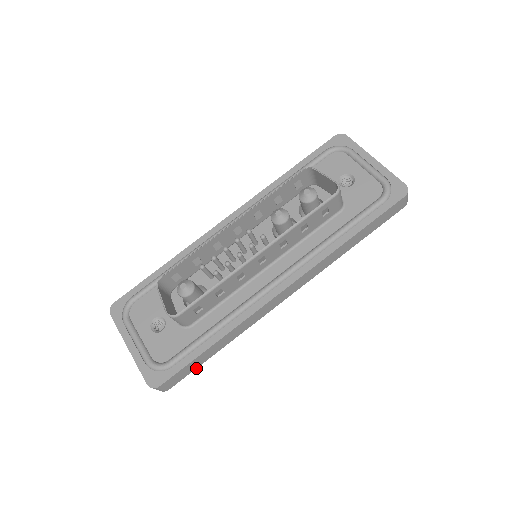
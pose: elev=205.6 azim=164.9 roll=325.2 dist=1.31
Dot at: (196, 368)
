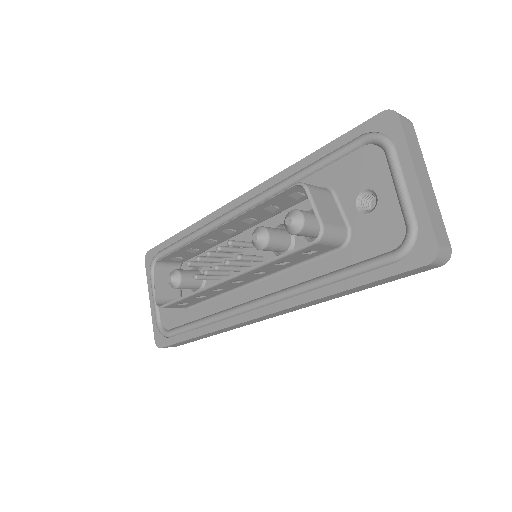
Dot at: (195, 340)
